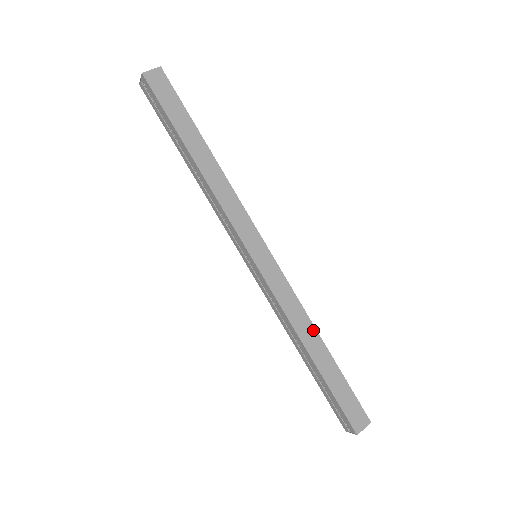
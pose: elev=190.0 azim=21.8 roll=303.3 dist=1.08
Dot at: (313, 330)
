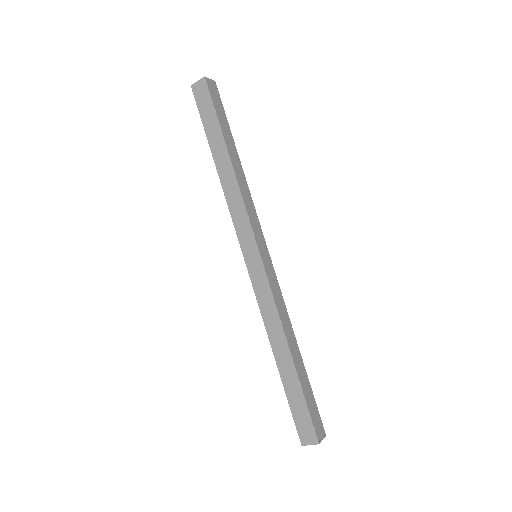
Dot at: (283, 338)
